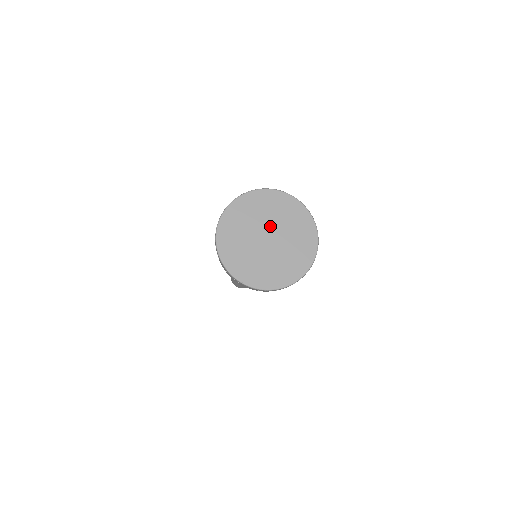
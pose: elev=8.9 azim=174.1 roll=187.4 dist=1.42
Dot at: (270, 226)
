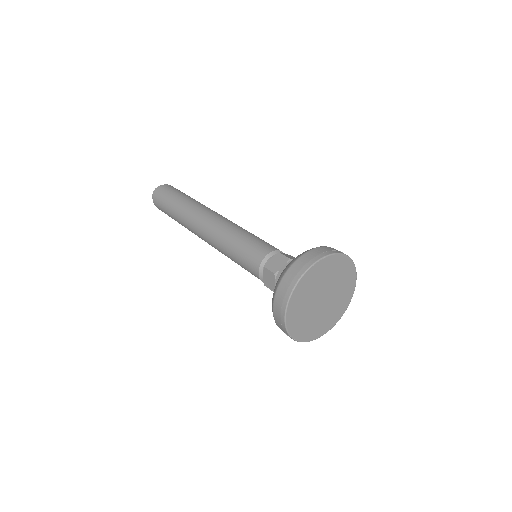
Dot at: (327, 288)
